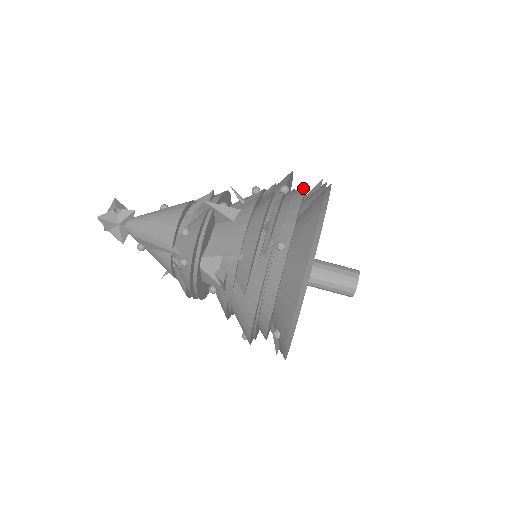
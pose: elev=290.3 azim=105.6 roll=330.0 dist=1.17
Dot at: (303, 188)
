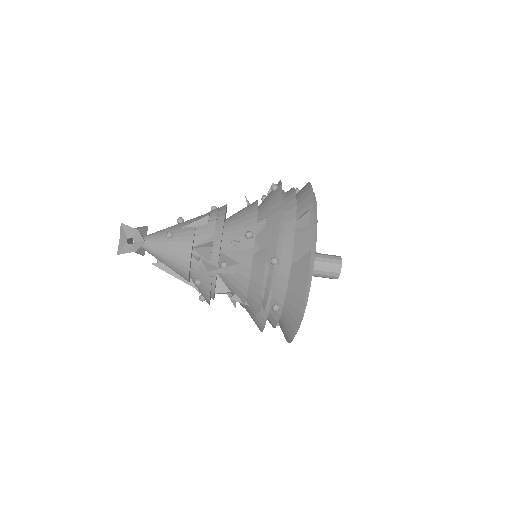
Dot at: (291, 242)
